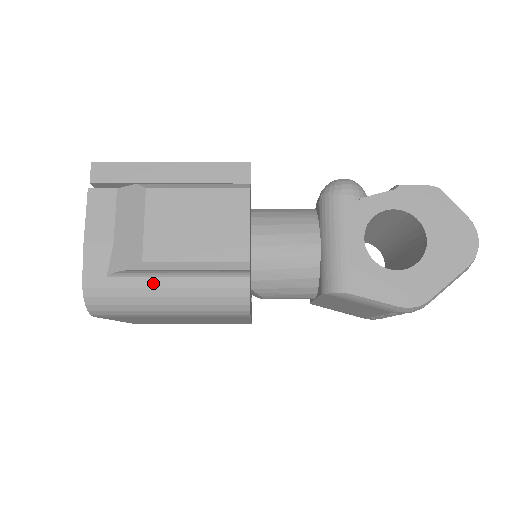
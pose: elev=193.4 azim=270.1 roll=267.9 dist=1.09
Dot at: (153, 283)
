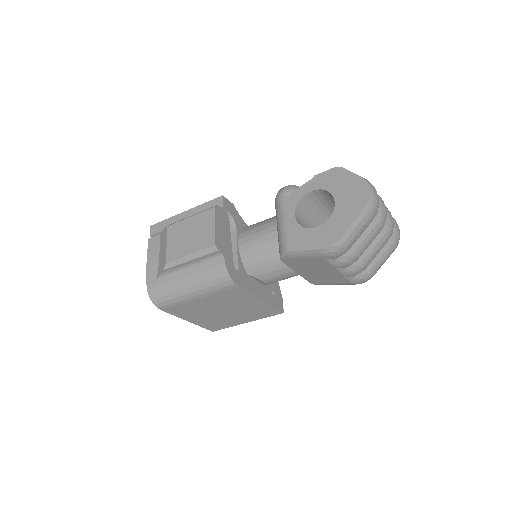
Dot at: (178, 277)
